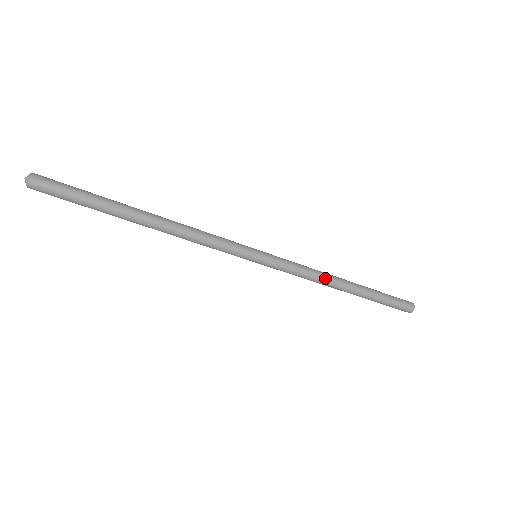
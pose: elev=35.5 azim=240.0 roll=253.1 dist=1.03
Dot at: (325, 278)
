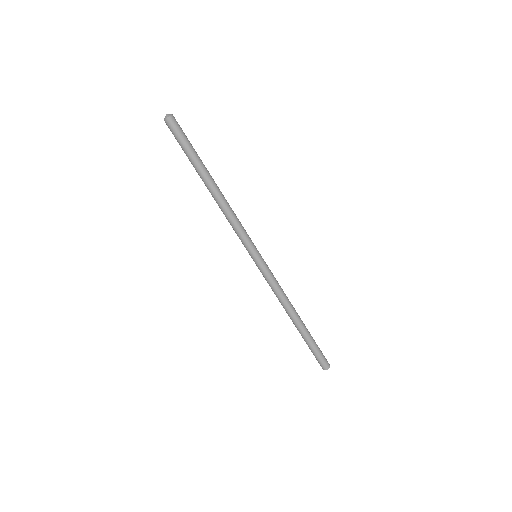
Dot at: occluded
